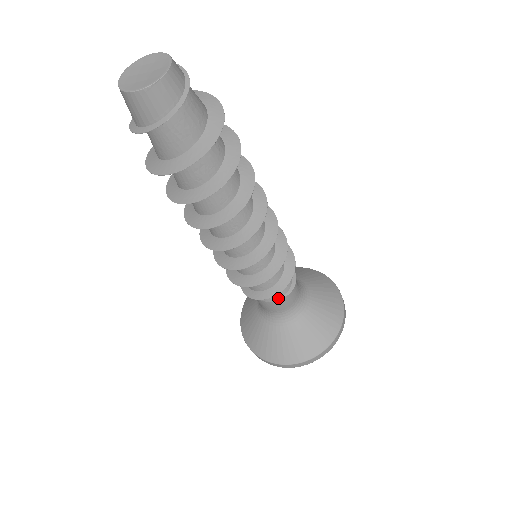
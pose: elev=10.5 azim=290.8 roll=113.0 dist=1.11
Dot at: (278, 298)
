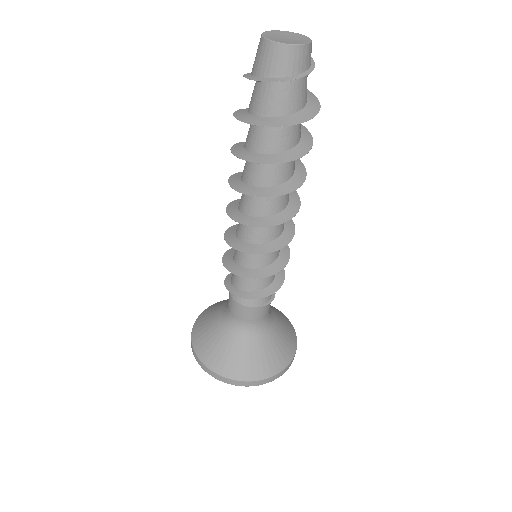
Dot at: (260, 305)
